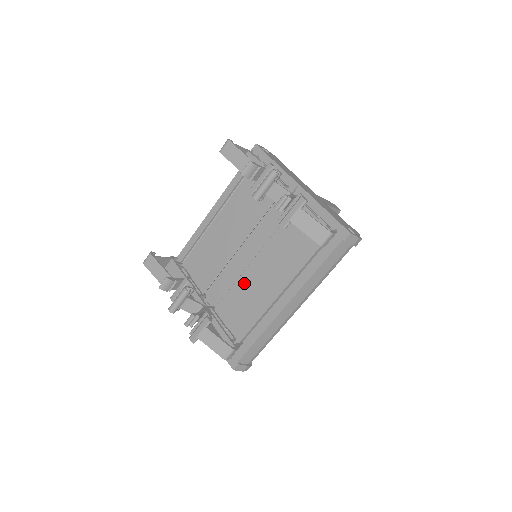
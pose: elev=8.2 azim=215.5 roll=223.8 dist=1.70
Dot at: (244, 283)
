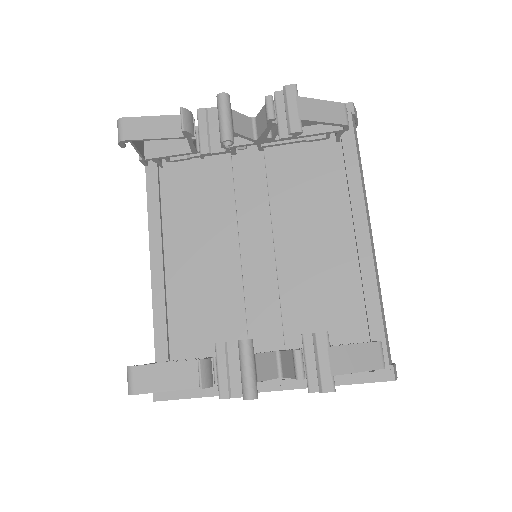
Dot at: (292, 274)
